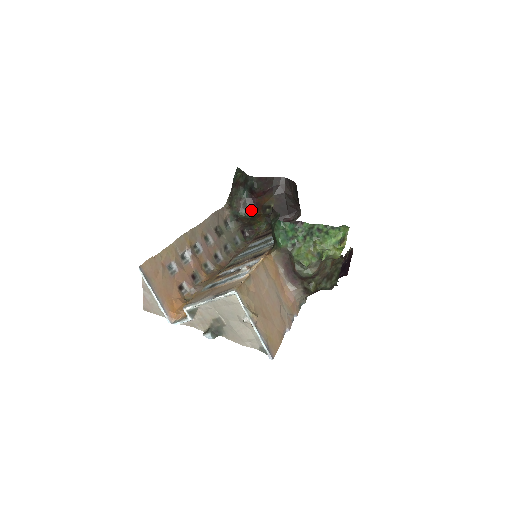
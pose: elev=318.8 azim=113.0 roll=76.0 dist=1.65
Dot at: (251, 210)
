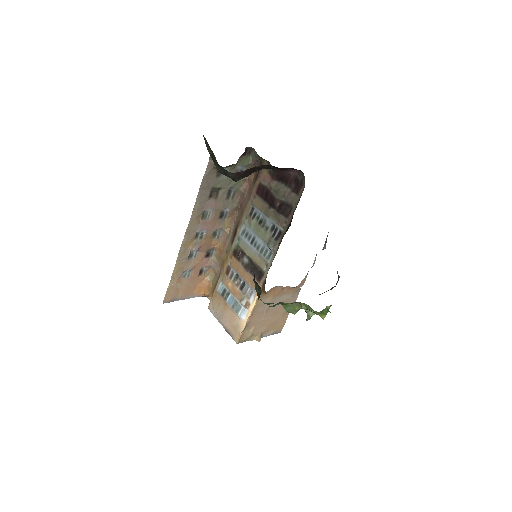
Dot at: occluded
